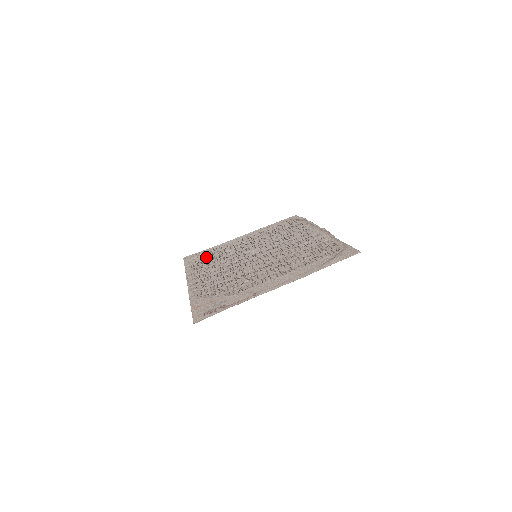
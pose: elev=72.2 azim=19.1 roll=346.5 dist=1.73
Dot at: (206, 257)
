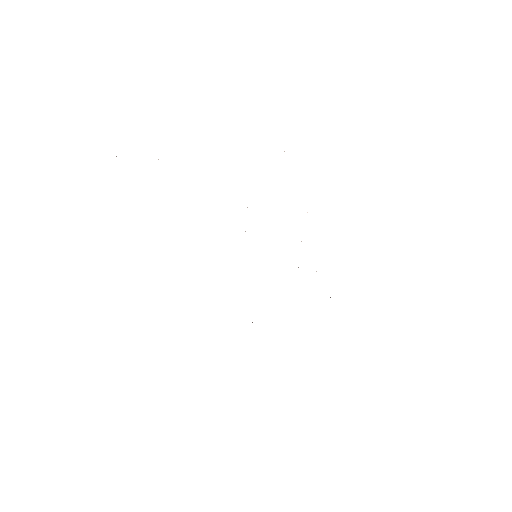
Dot at: occluded
